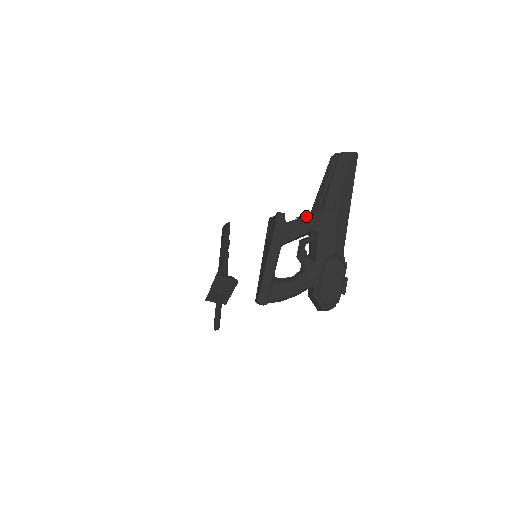
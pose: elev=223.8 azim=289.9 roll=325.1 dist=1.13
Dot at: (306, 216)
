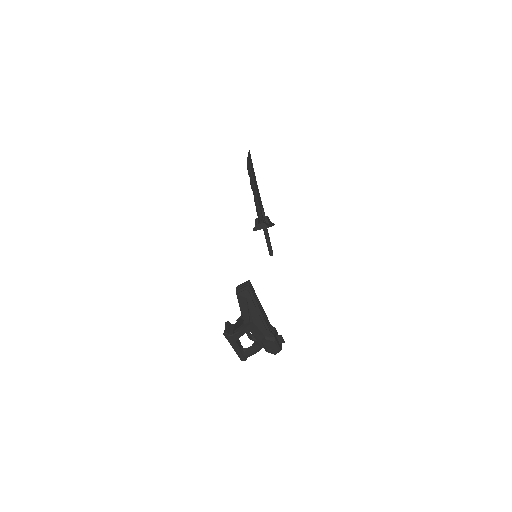
Dot at: (238, 330)
